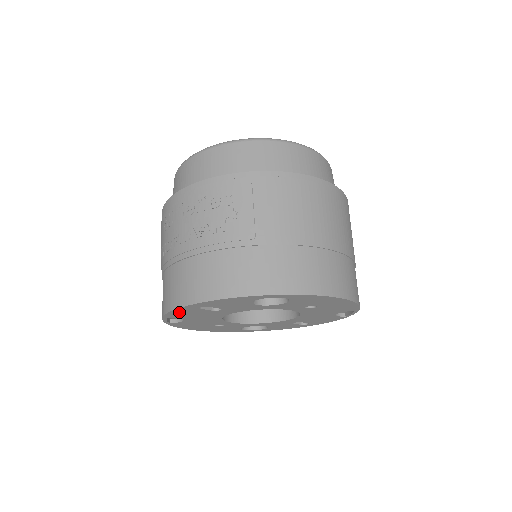
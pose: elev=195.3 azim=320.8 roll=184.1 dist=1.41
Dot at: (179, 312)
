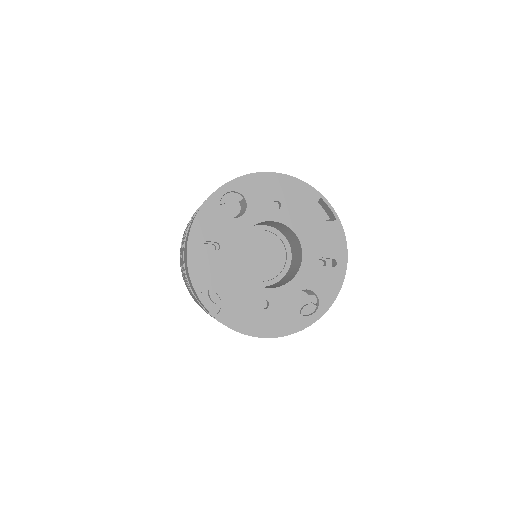
Dot at: (196, 270)
